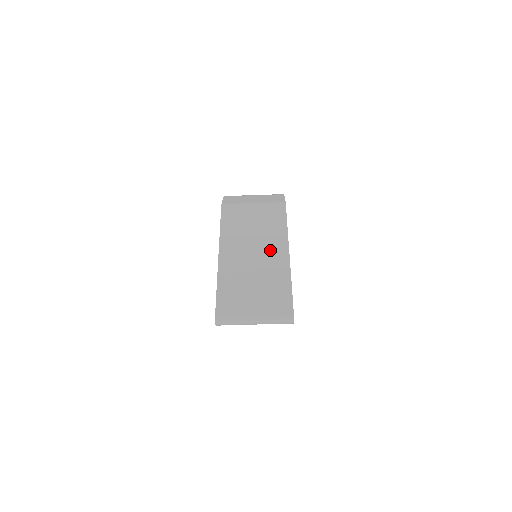
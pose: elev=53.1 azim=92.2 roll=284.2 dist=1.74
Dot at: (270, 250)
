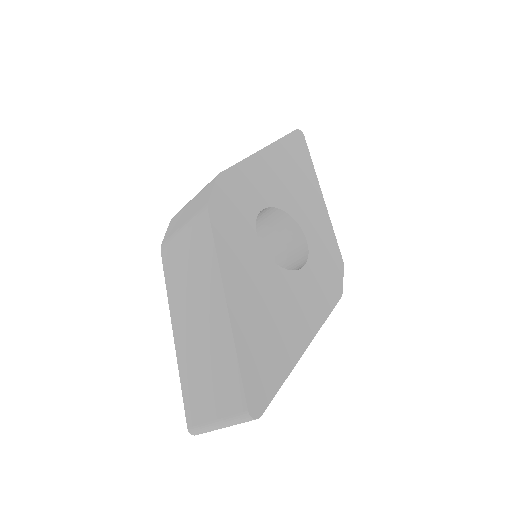
Dot at: (208, 304)
